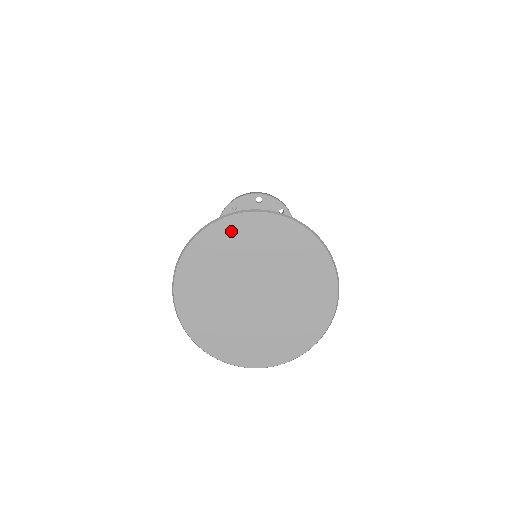
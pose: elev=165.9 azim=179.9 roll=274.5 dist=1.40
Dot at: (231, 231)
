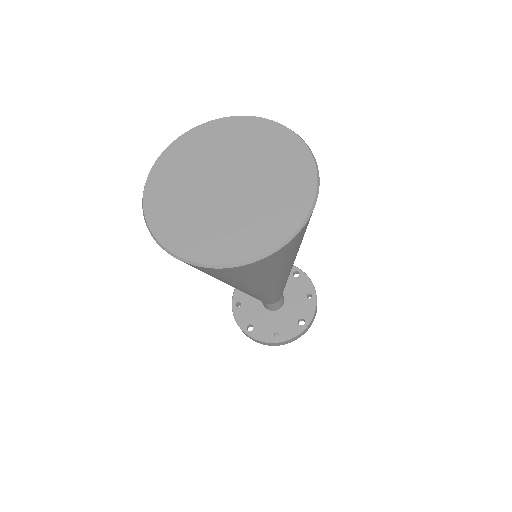
Dot at: (248, 128)
